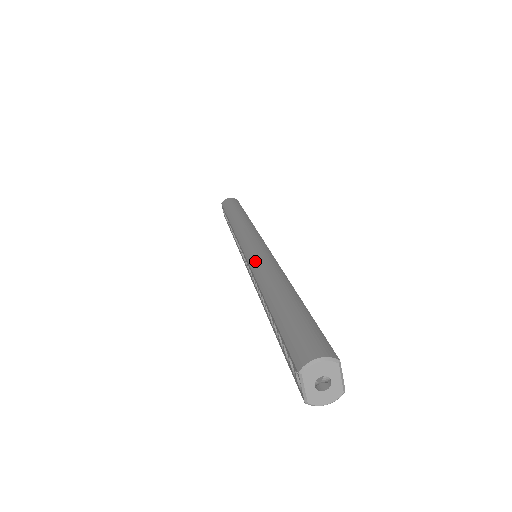
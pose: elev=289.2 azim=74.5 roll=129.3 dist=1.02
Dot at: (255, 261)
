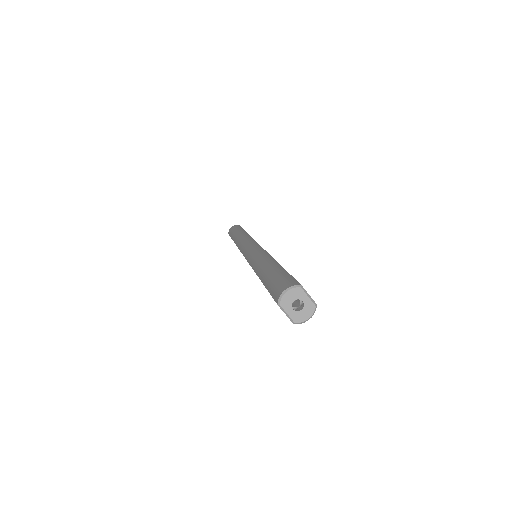
Dot at: (250, 258)
